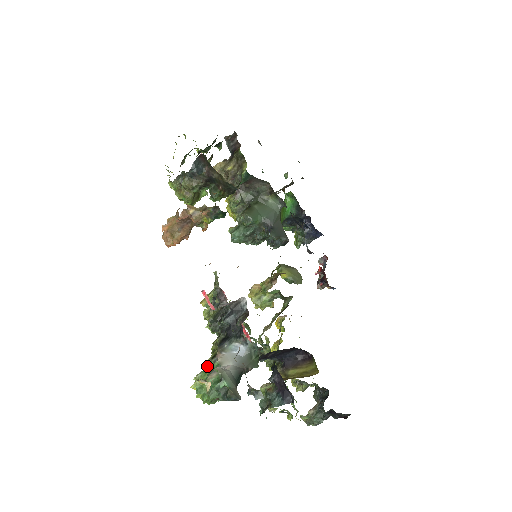
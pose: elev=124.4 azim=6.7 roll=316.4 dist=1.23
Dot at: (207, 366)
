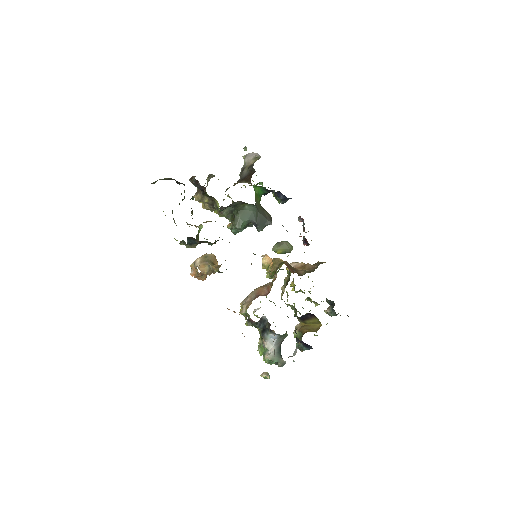
Dot at: (261, 345)
